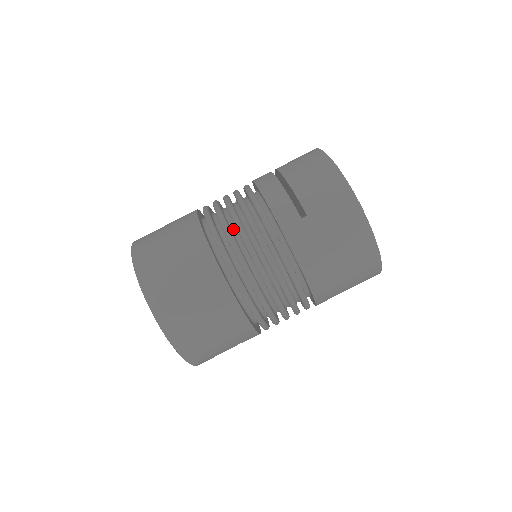
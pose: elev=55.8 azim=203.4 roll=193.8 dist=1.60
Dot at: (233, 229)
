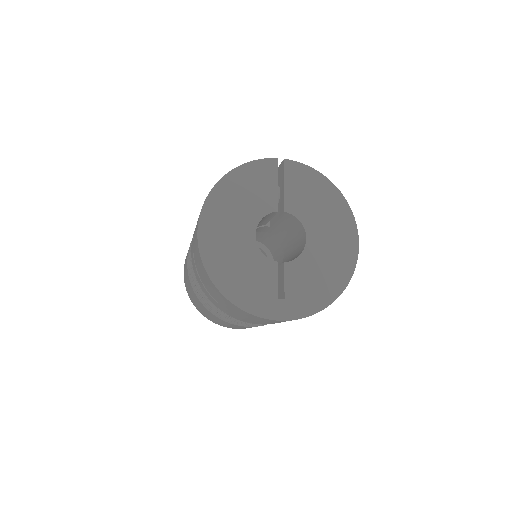
Dot at: occluded
